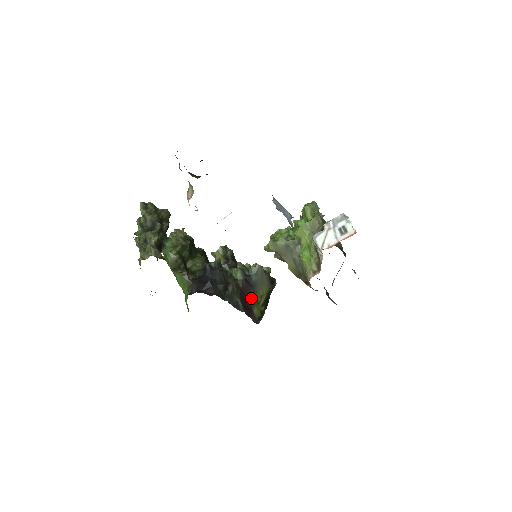
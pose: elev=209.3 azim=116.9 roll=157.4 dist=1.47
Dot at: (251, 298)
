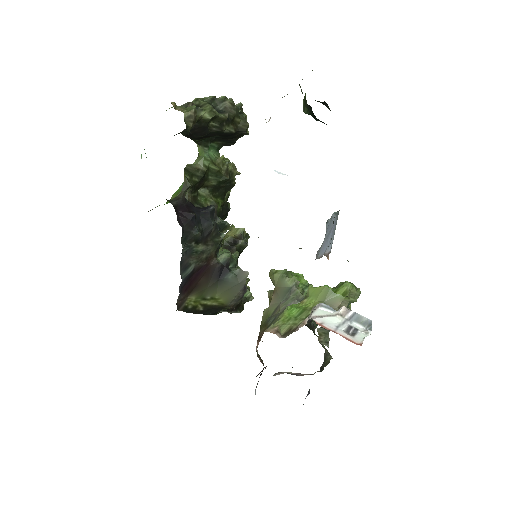
Dot at: (204, 285)
